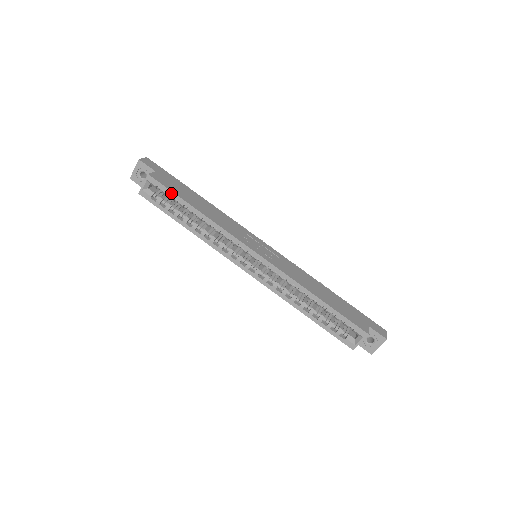
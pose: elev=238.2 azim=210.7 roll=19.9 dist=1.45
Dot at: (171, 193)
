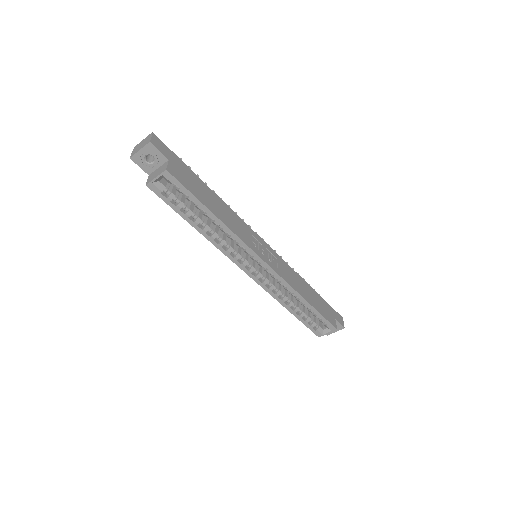
Dot at: (190, 195)
